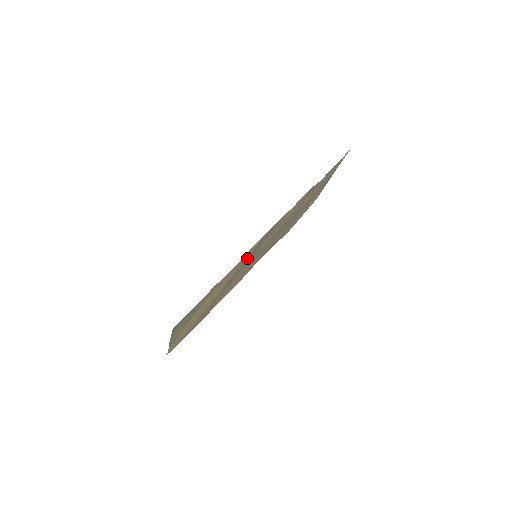
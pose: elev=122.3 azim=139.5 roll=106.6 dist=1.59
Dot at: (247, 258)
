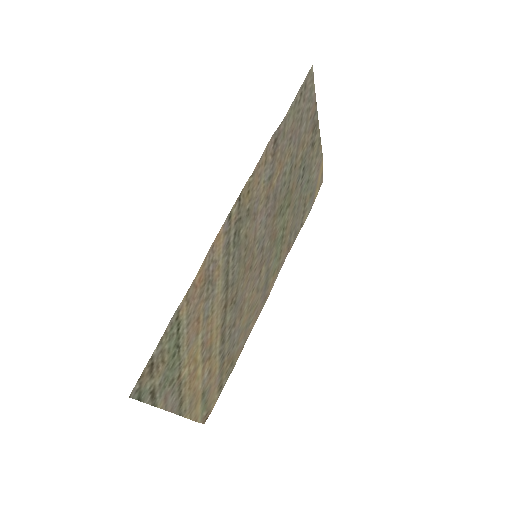
Dot at: (229, 262)
